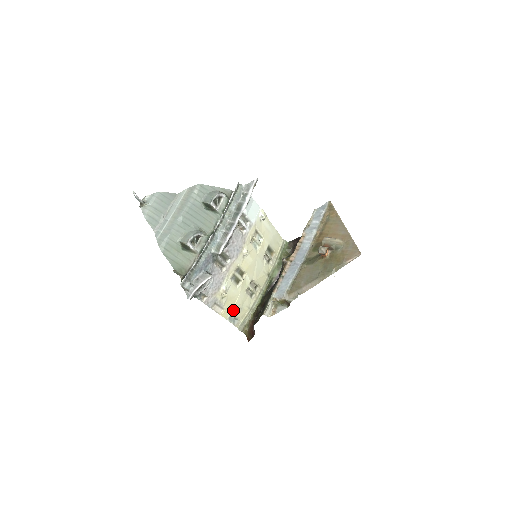
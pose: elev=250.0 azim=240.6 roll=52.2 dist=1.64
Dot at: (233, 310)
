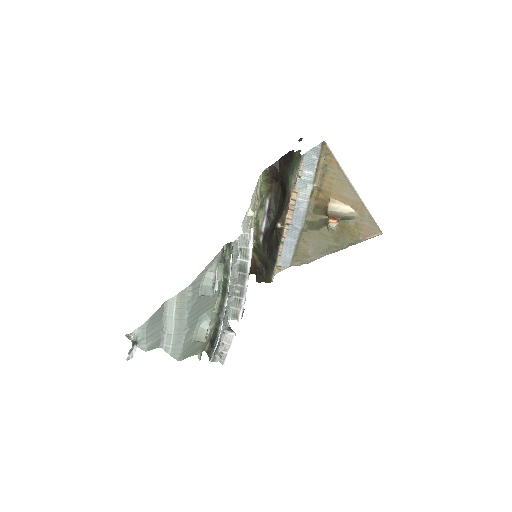
Dot at: occluded
